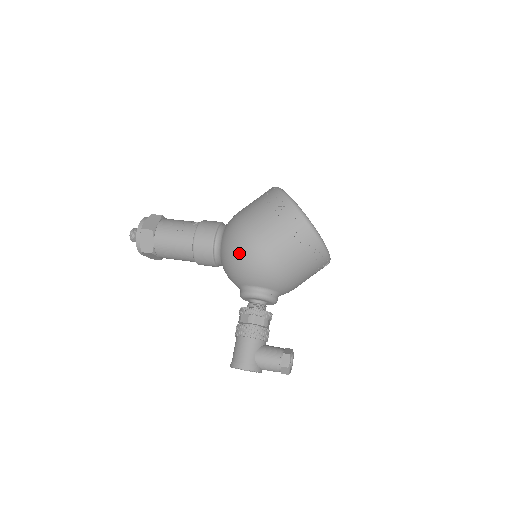
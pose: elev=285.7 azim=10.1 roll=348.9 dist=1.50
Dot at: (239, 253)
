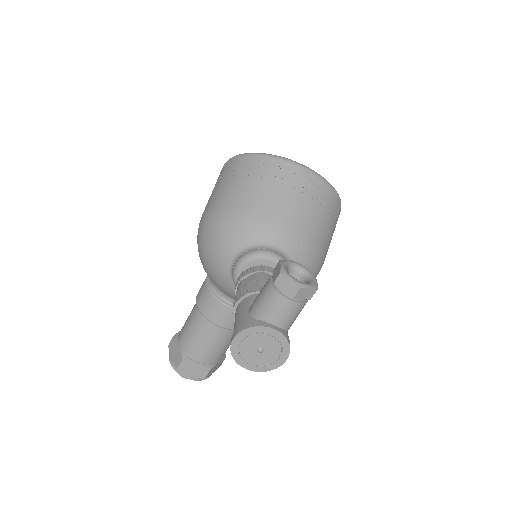
Dot at: (199, 247)
